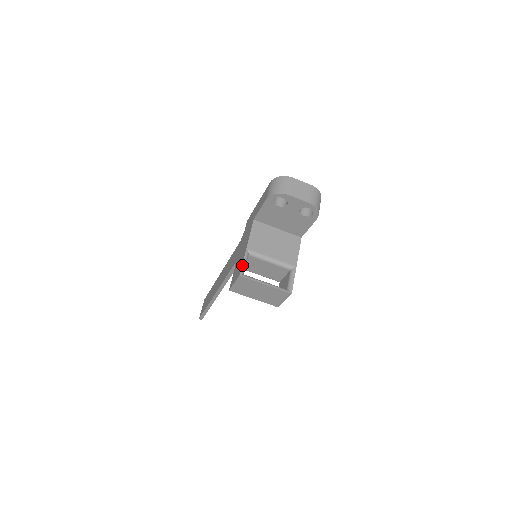
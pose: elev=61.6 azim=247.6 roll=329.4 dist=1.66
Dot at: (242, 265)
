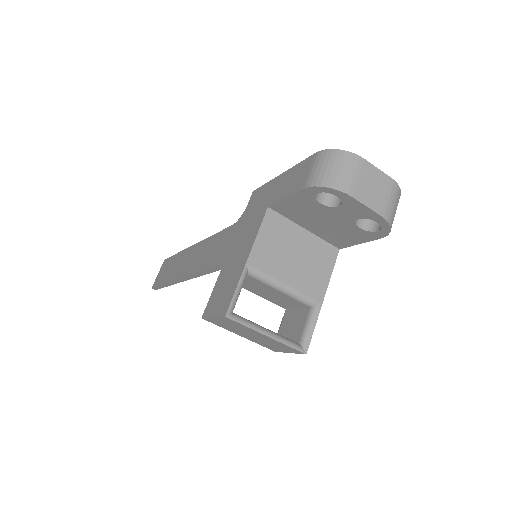
Dot at: (233, 296)
